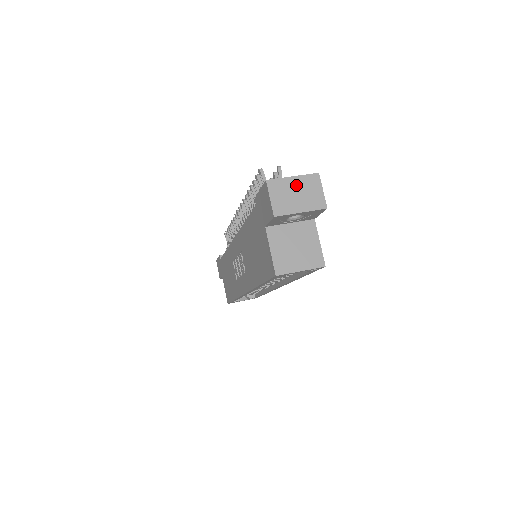
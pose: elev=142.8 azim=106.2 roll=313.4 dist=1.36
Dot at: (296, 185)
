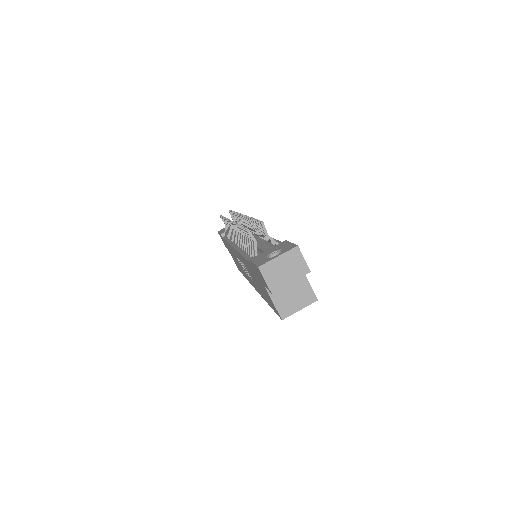
Dot at: (282, 262)
